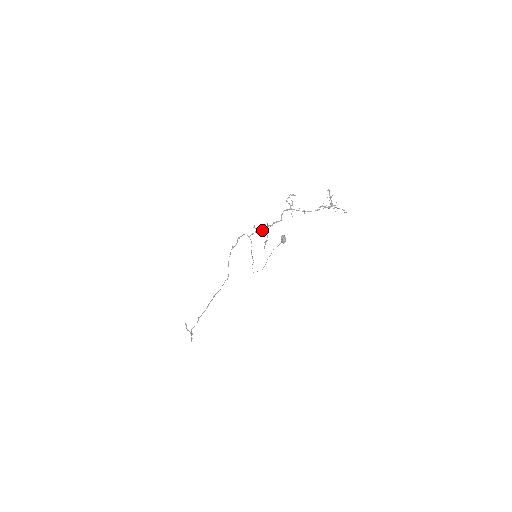
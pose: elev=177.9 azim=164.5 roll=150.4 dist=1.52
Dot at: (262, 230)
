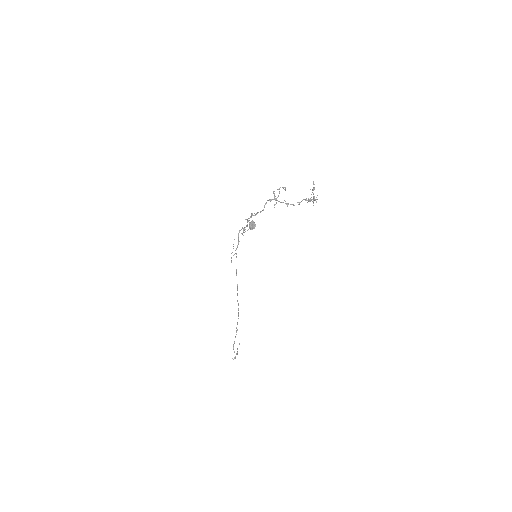
Dot at: (247, 219)
